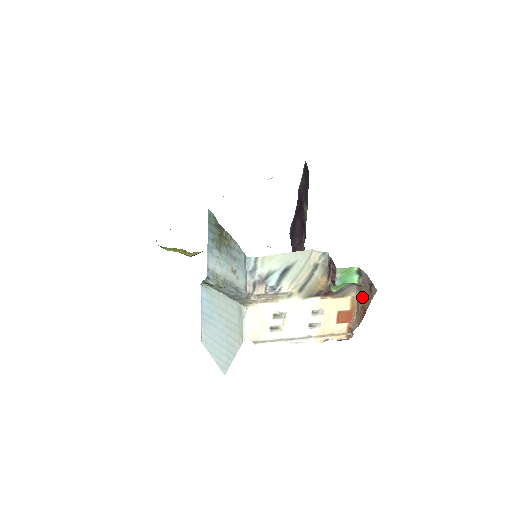
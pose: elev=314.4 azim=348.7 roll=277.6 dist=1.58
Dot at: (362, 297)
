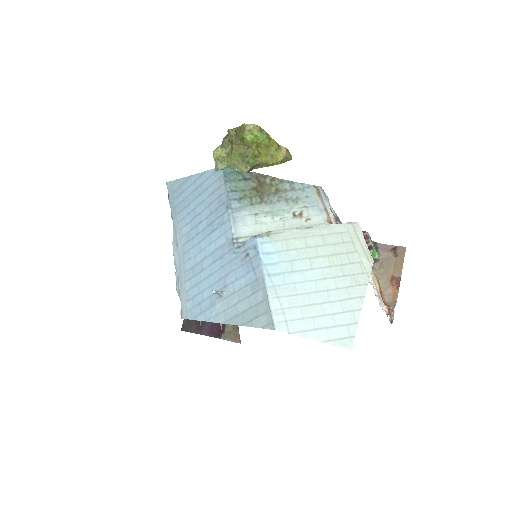
Dot at: (387, 269)
